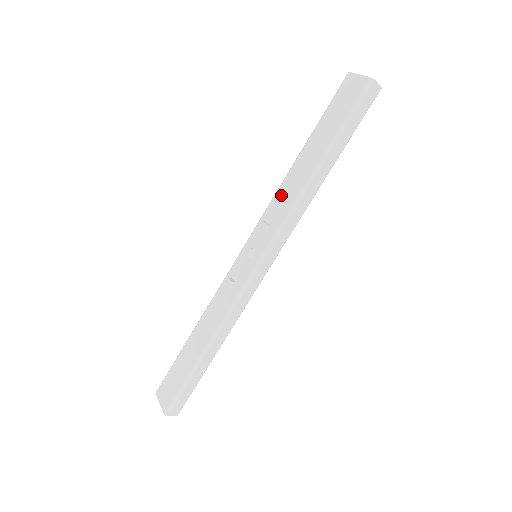
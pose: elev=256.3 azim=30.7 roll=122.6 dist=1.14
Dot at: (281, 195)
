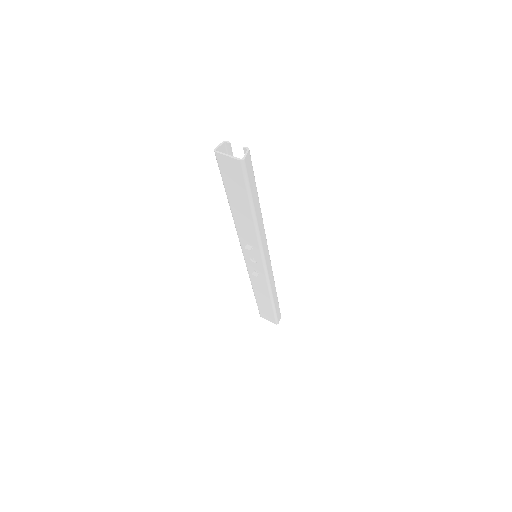
Dot at: (242, 231)
